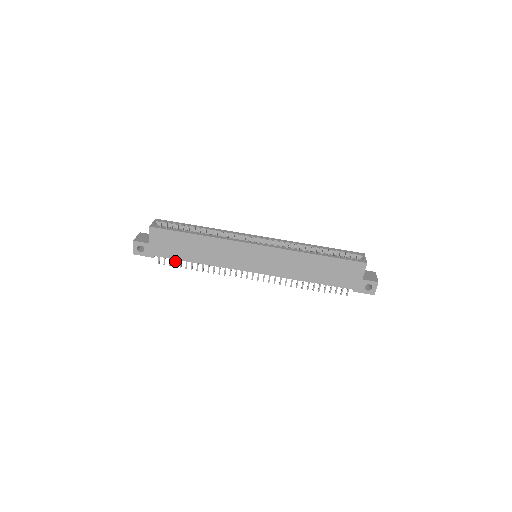
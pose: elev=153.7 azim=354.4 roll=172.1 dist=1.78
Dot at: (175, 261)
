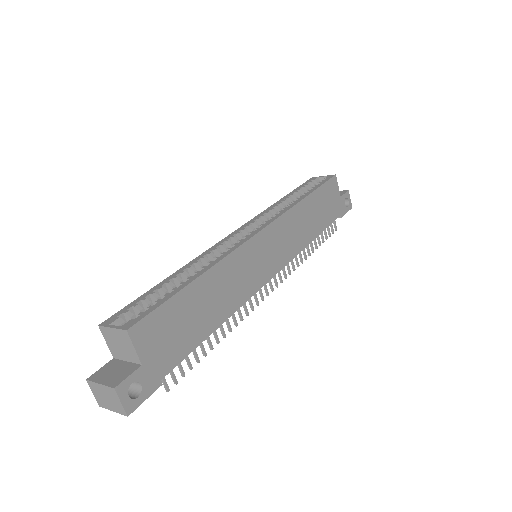
Dot at: (187, 359)
